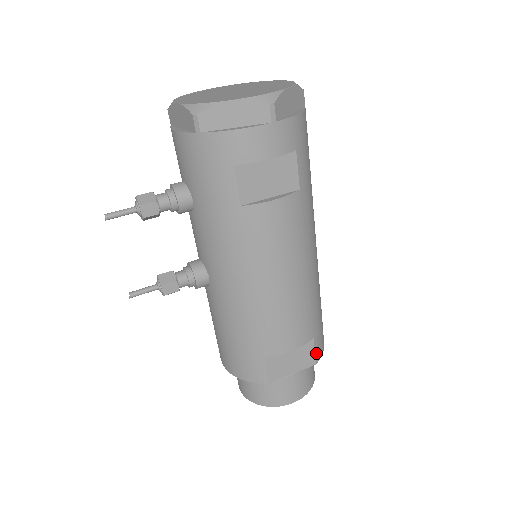
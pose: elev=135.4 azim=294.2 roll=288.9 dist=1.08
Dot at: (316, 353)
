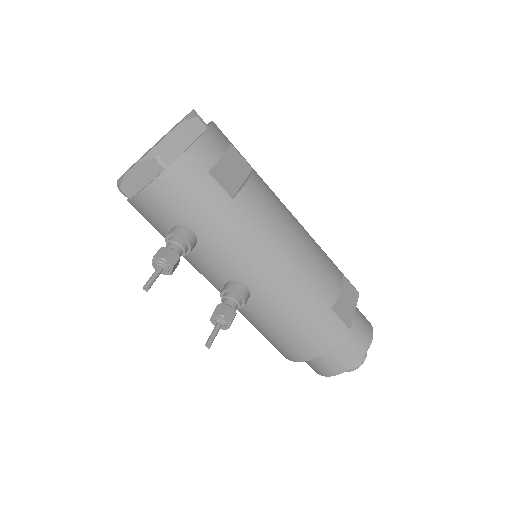
Dot at: (352, 286)
